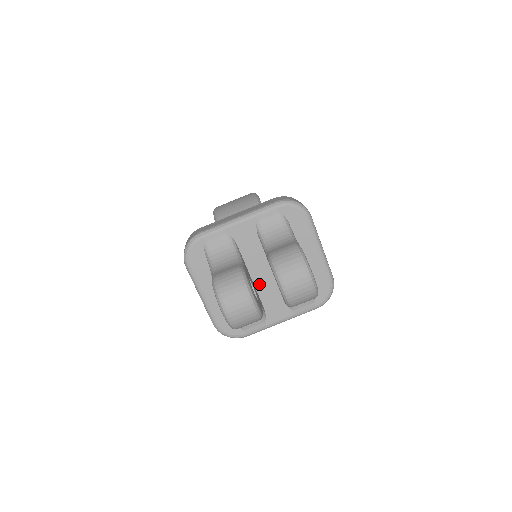
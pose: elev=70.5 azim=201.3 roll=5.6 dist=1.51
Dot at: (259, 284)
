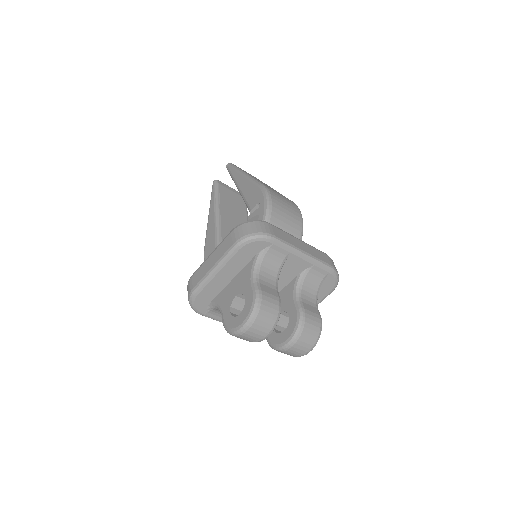
Dot at: occluded
